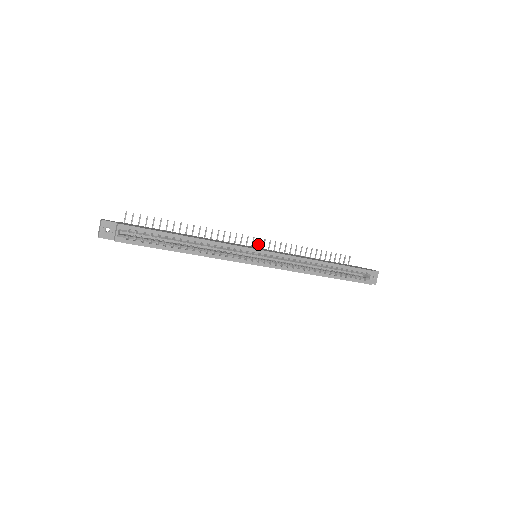
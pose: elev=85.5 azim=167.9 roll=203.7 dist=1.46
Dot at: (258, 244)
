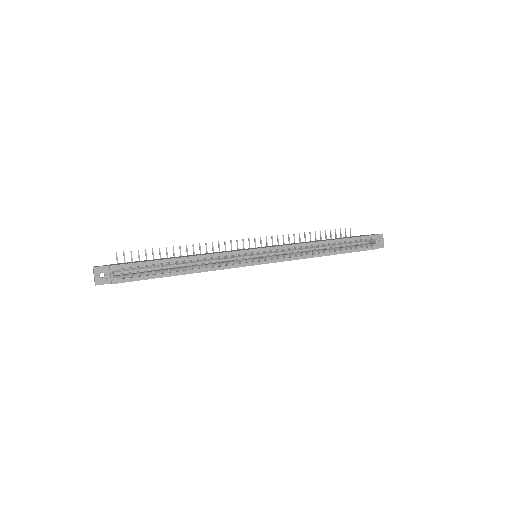
Dot at: (255, 244)
